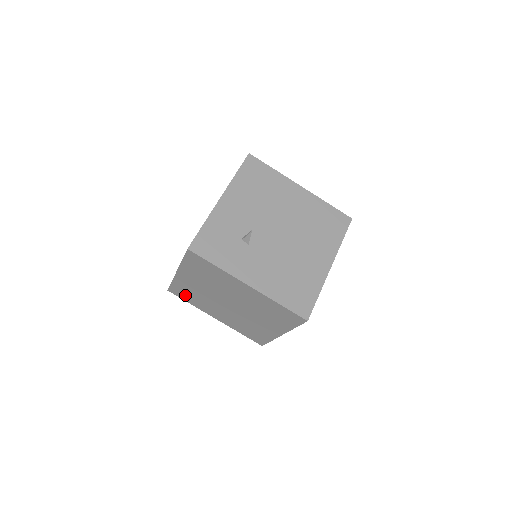
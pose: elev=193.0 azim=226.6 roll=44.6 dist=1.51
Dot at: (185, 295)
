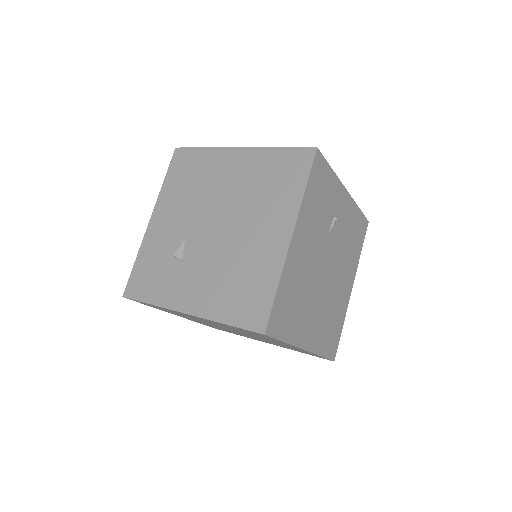
Dot at: occluded
